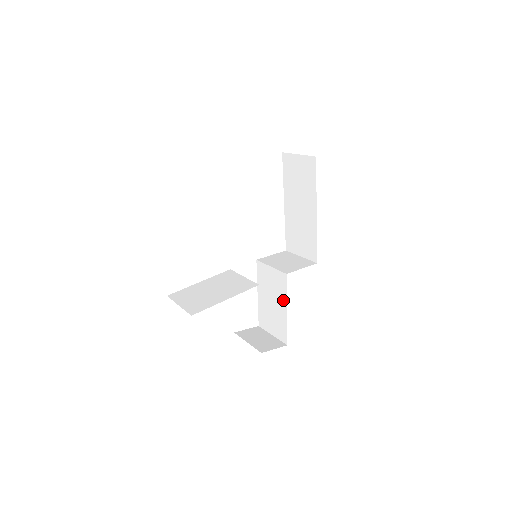
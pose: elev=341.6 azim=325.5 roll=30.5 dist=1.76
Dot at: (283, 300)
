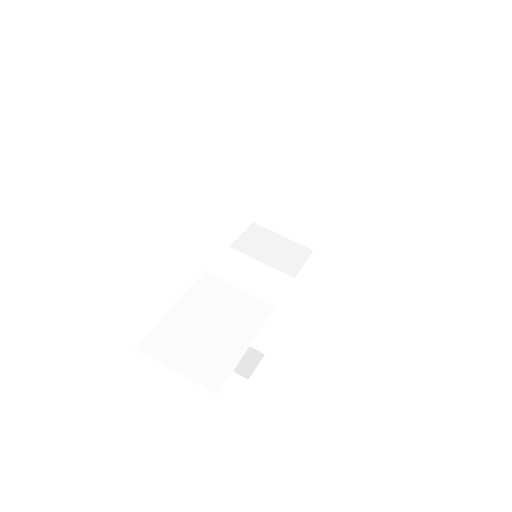
Dot at: (275, 306)
